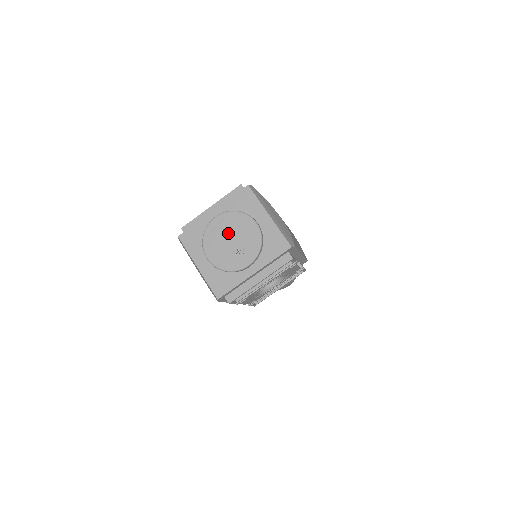
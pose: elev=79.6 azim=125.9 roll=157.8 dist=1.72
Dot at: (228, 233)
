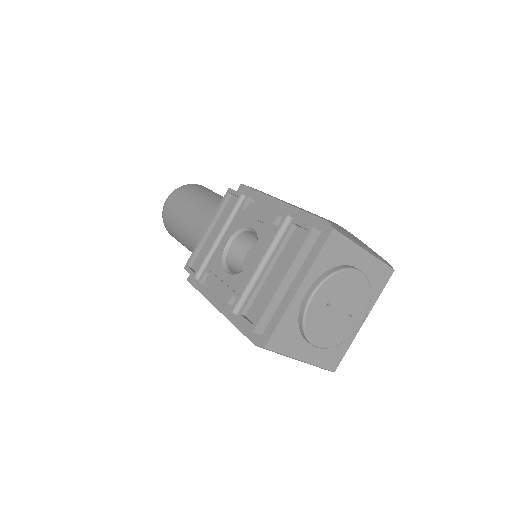
Dot at: (333, 305)
